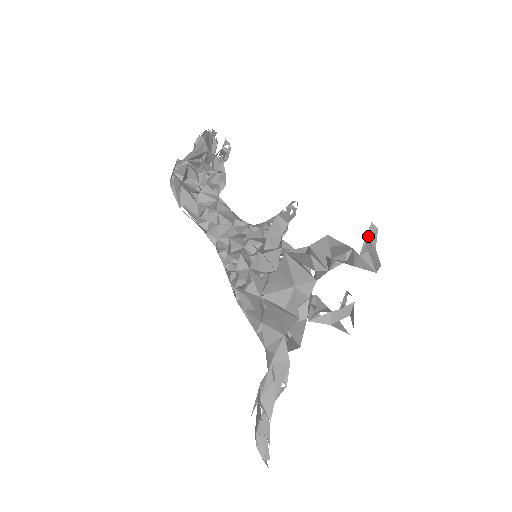
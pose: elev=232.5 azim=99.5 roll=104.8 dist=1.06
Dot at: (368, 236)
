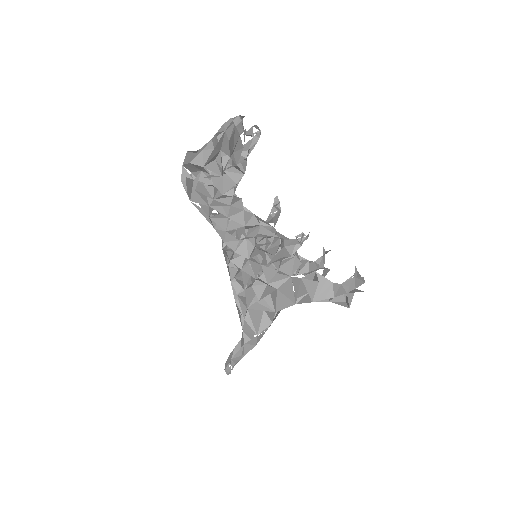
Dot at: (356, 279)
